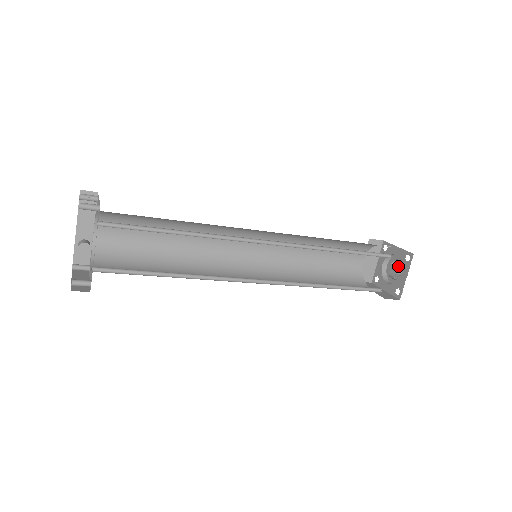
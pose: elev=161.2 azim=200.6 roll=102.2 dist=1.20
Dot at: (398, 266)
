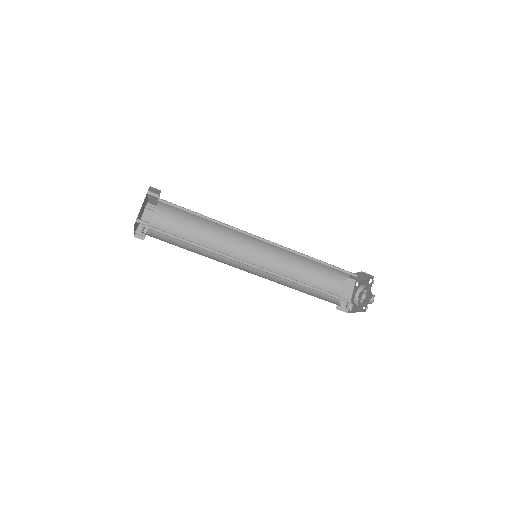
Dot at: occluded
